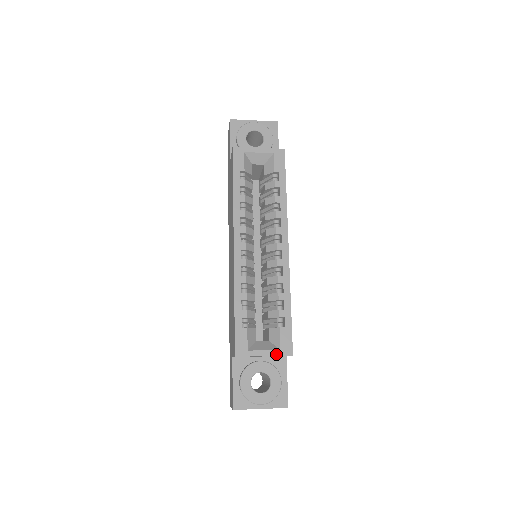
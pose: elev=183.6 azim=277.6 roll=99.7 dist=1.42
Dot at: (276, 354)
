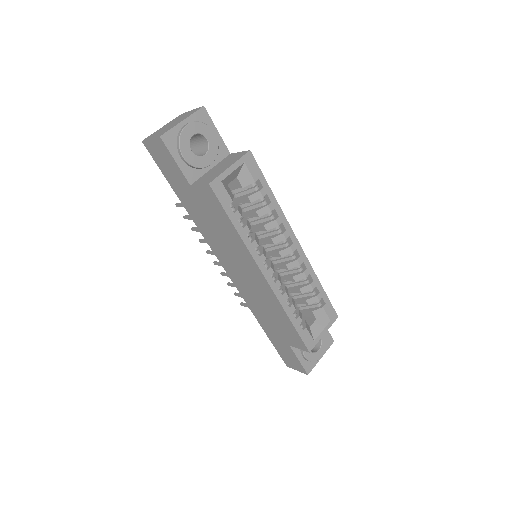
Dot at: (330, 326)
